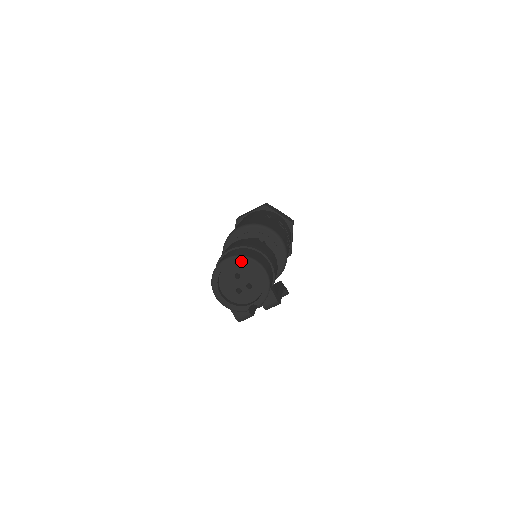
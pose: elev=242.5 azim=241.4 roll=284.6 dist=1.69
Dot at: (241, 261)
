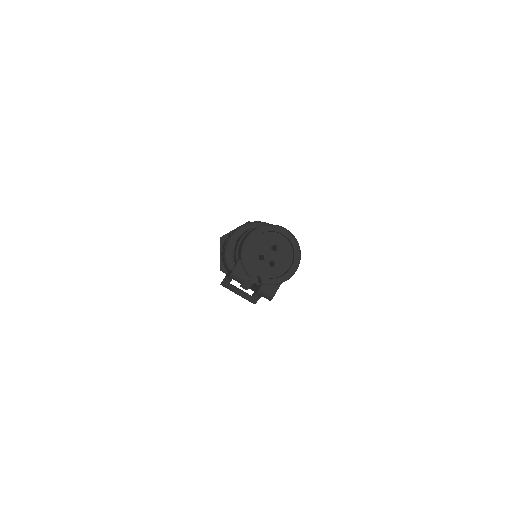
Dot at: (292, 243)
